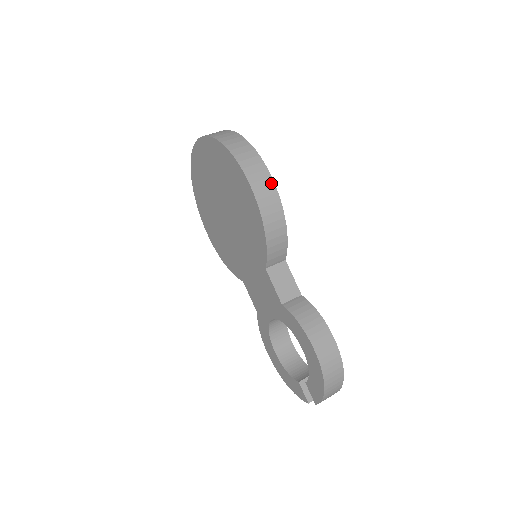
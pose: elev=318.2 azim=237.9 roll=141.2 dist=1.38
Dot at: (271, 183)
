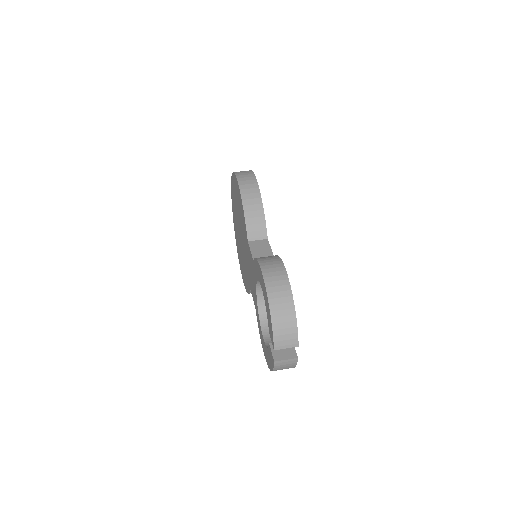
Dot at: (254, 179)
